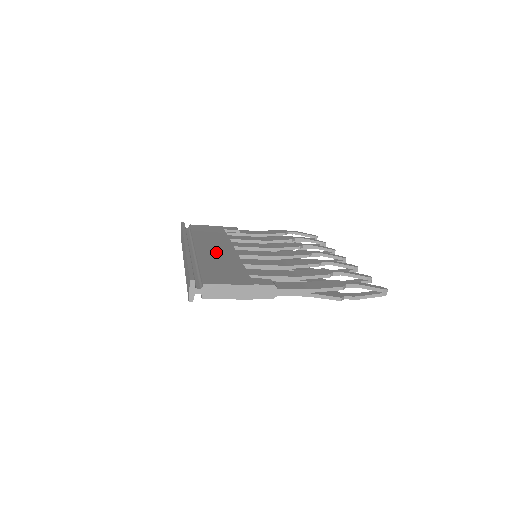
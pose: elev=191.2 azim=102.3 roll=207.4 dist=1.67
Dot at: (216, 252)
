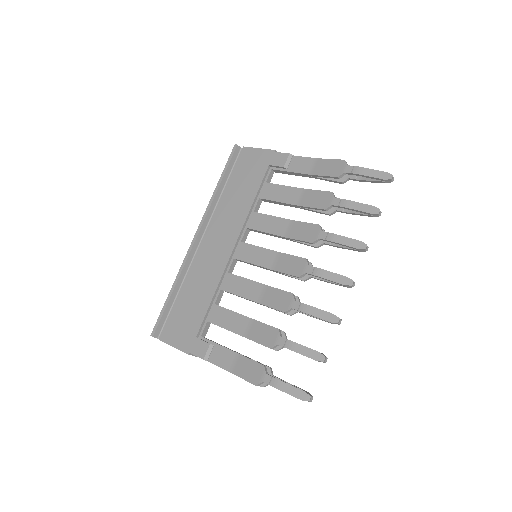
Dot at: (211, 258)
